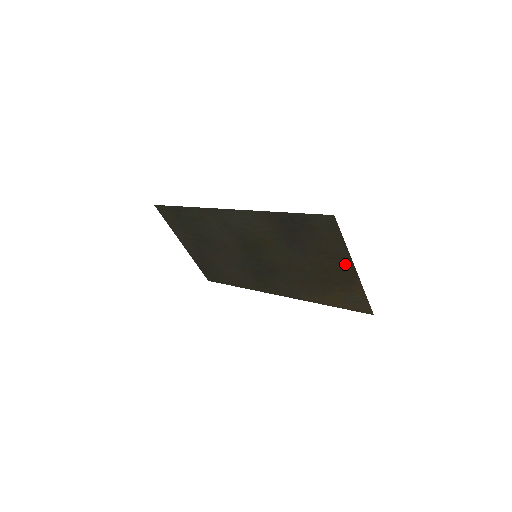
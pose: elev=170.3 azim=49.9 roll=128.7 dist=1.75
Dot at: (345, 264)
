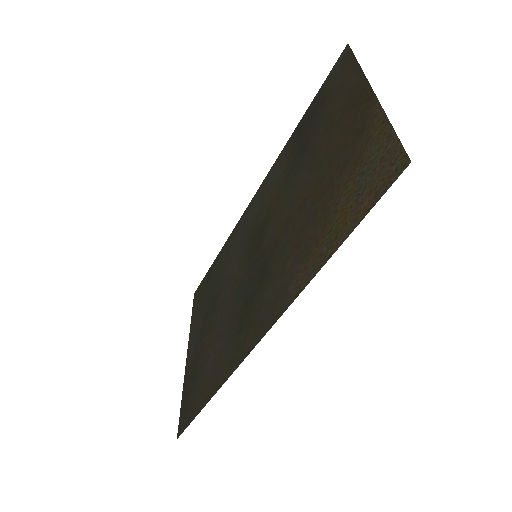
Dot at: (358, 100)
